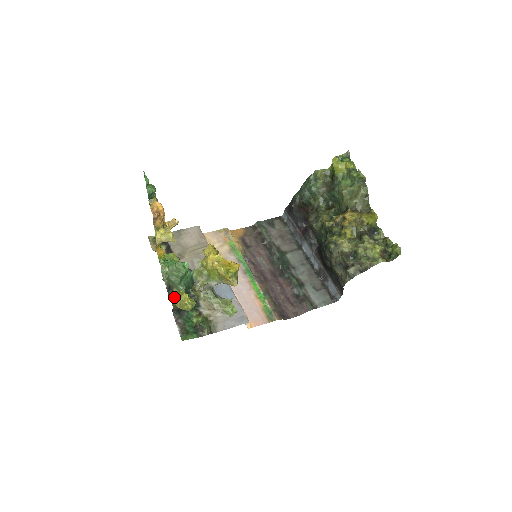
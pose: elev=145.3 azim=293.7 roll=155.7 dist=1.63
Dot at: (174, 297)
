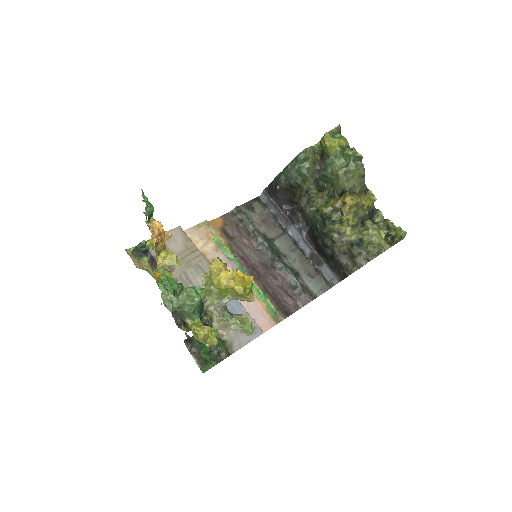
Dot at: (194, 332)
